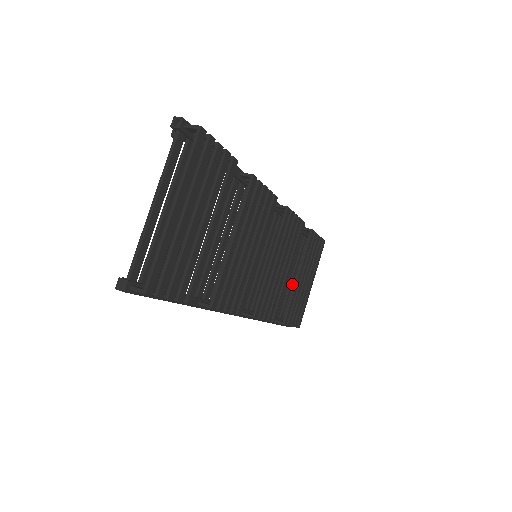
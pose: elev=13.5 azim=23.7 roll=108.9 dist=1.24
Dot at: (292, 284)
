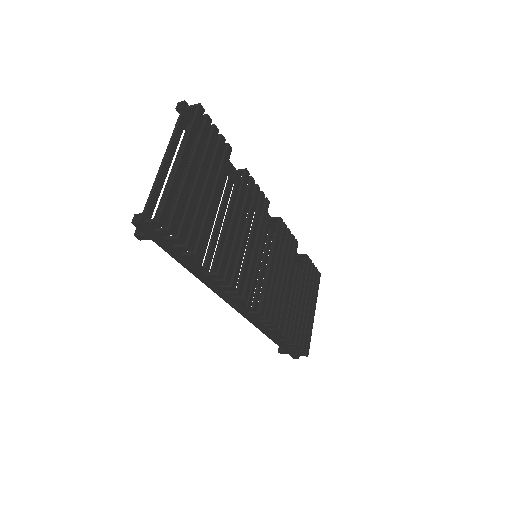
Dot at: occluded
